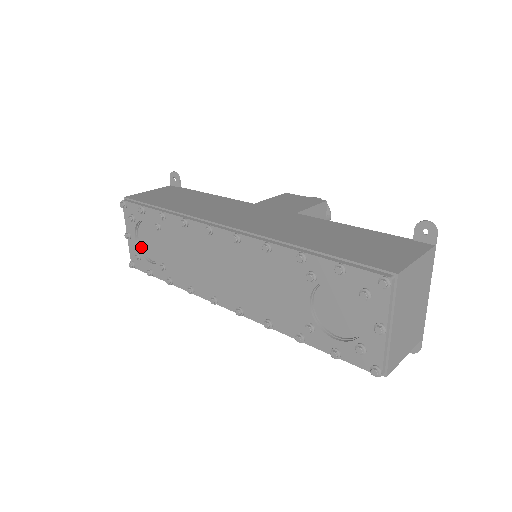
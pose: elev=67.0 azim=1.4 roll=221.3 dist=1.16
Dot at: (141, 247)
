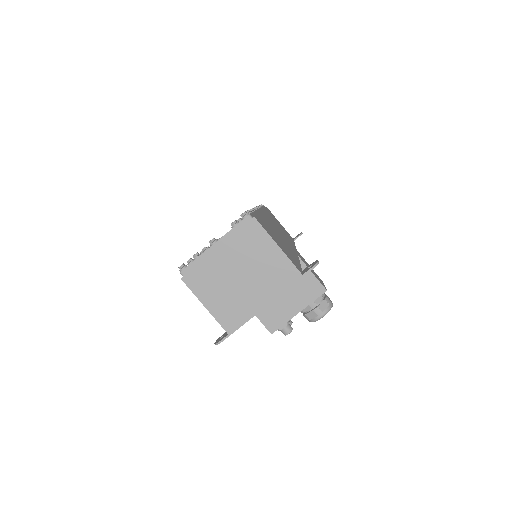
Dot at: occluded
